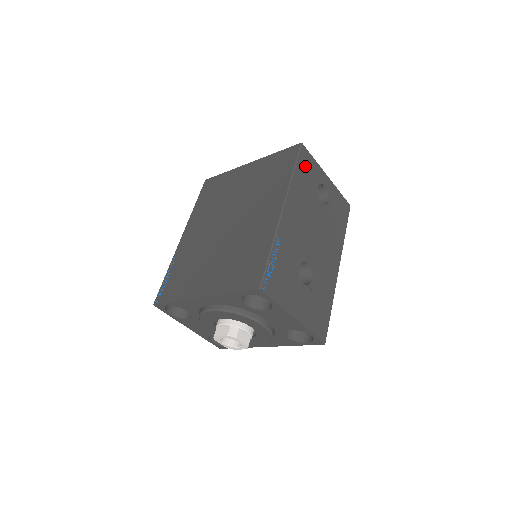
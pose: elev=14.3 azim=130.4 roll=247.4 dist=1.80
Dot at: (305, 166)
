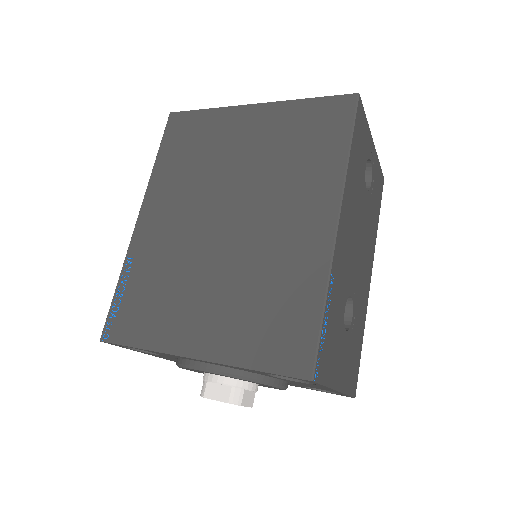
Dot at: (359, 135)
